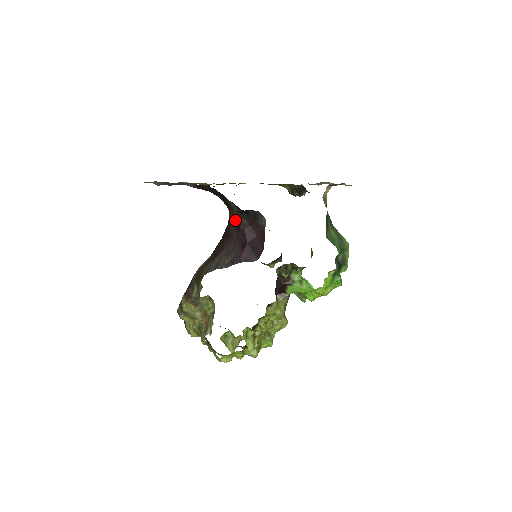
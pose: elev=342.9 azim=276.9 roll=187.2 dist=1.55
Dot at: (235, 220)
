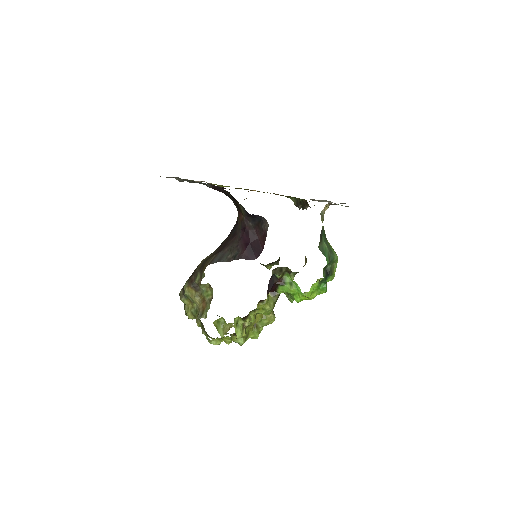
Dot at: (242, 221)
